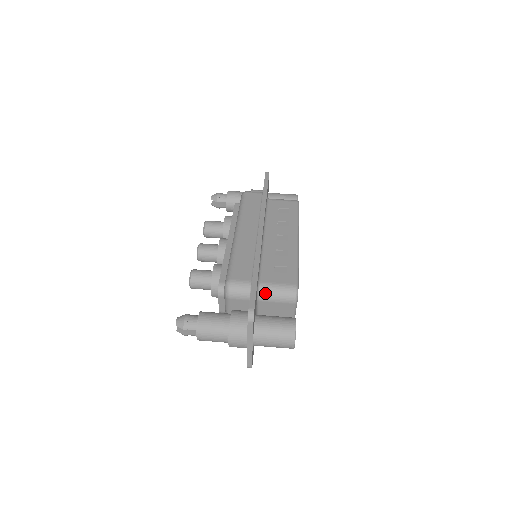
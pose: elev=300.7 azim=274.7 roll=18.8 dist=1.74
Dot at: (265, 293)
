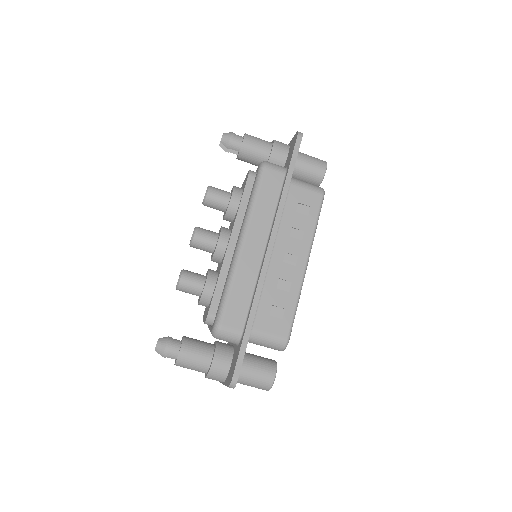
Dot at: (254, 340)
